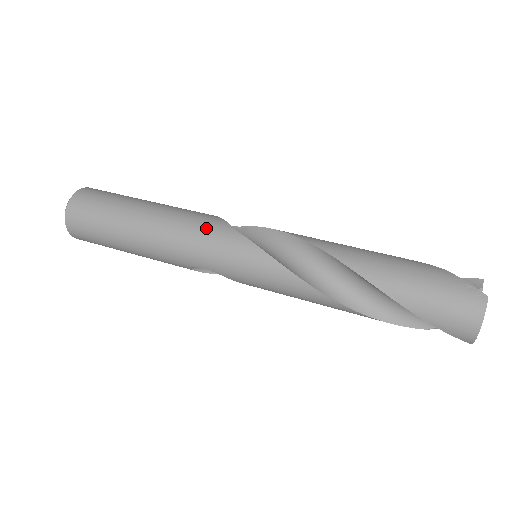
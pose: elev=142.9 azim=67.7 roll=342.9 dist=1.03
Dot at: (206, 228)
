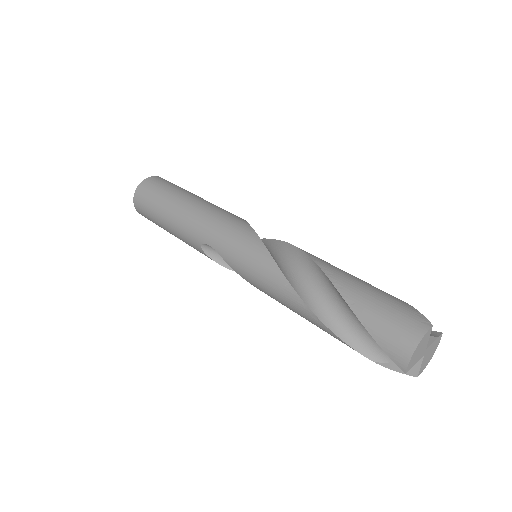
Dot at: (229, 217)
